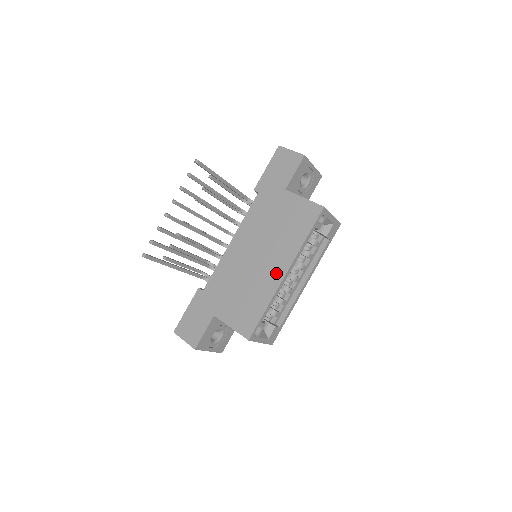
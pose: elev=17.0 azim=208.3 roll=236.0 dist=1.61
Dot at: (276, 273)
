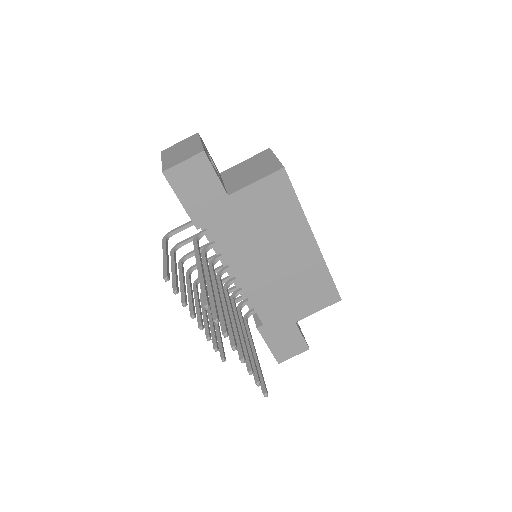
Dot at: (307, 250)
